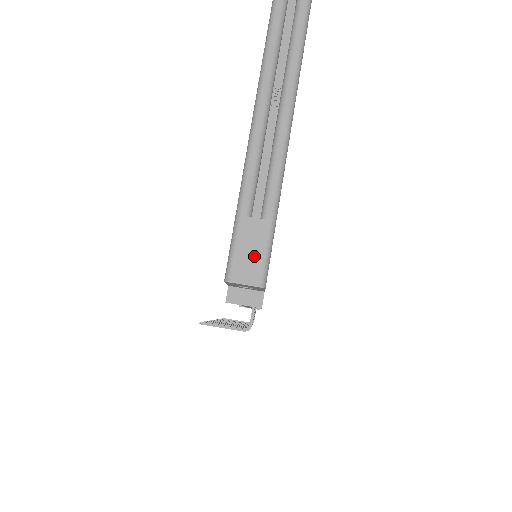
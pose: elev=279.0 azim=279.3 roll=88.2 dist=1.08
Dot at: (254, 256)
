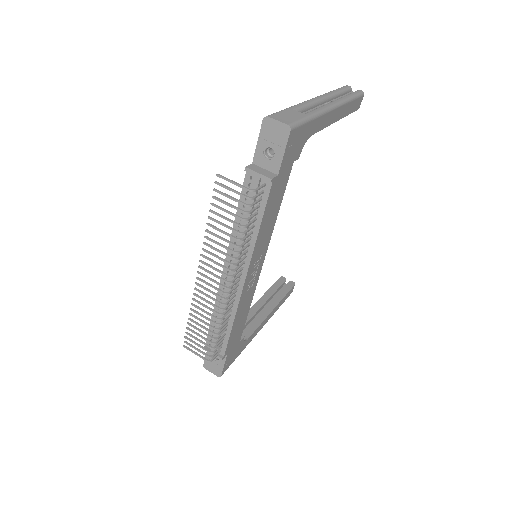
Dot at: (290, 118)
